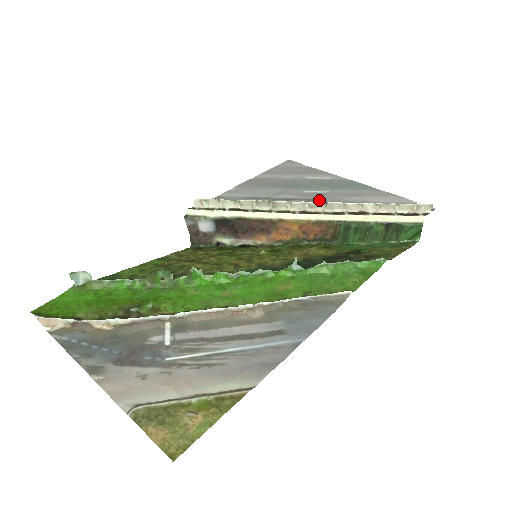
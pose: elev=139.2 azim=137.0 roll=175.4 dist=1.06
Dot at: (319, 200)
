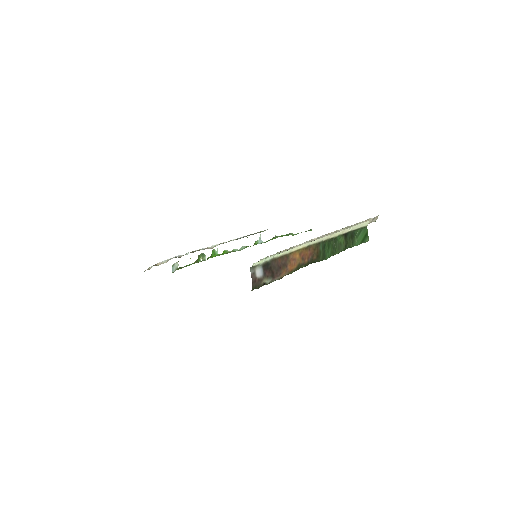
Dot at: occluded
